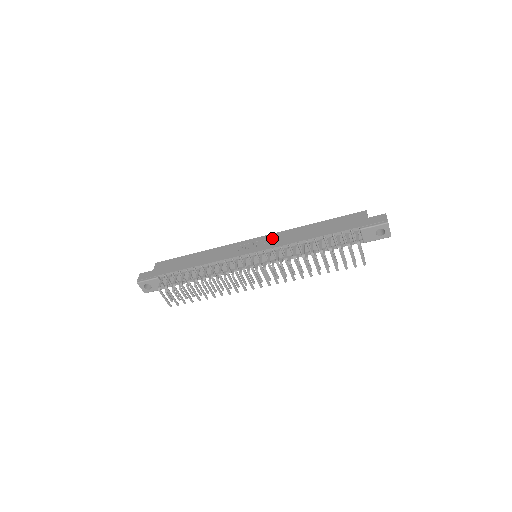
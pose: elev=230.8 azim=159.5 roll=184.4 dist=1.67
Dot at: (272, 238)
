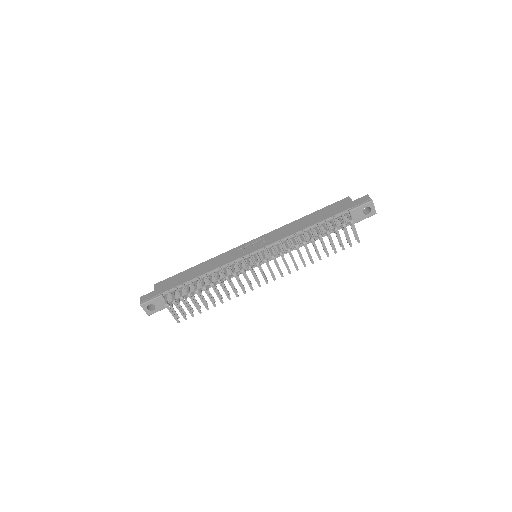
Dot at: (268, 236)
